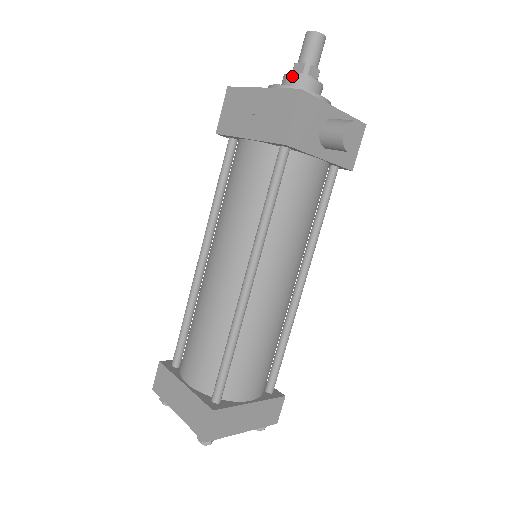
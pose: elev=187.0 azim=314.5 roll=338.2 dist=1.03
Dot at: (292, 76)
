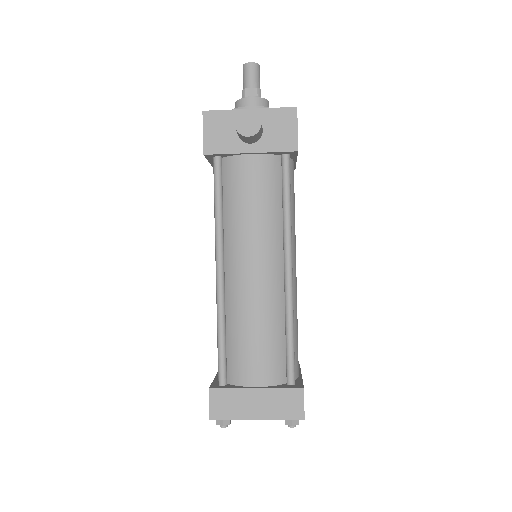
Dot at: (235, 105)
